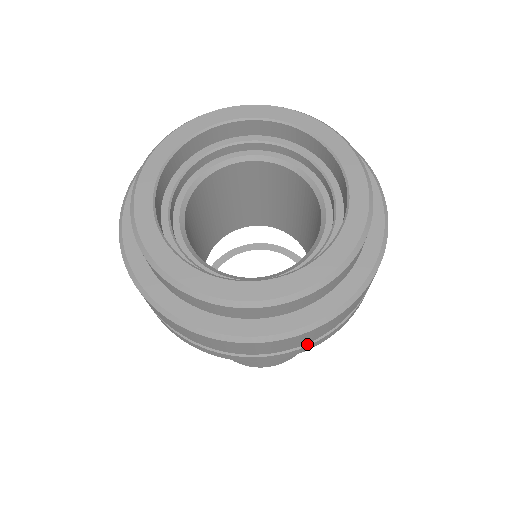
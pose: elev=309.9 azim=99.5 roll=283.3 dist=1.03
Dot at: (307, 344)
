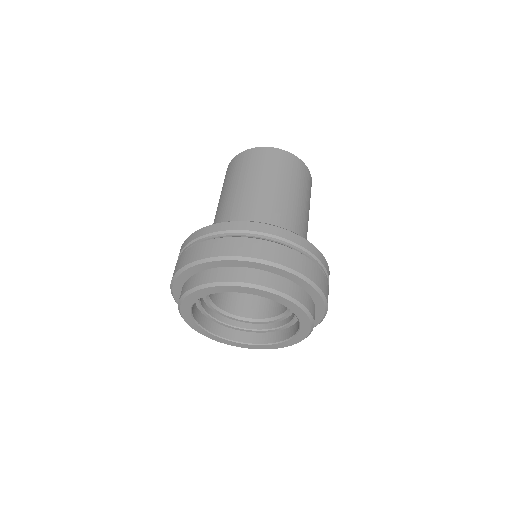
Dot at: occluded
